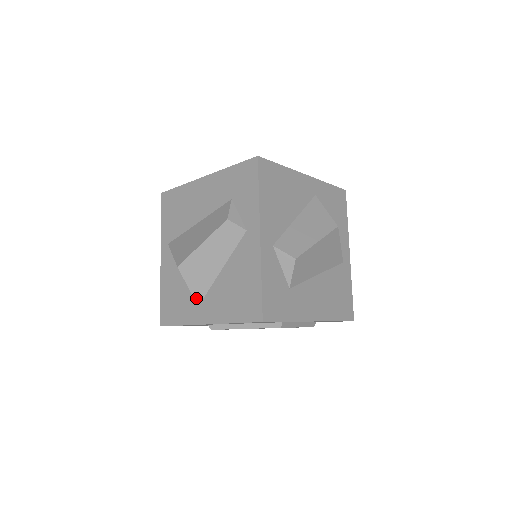
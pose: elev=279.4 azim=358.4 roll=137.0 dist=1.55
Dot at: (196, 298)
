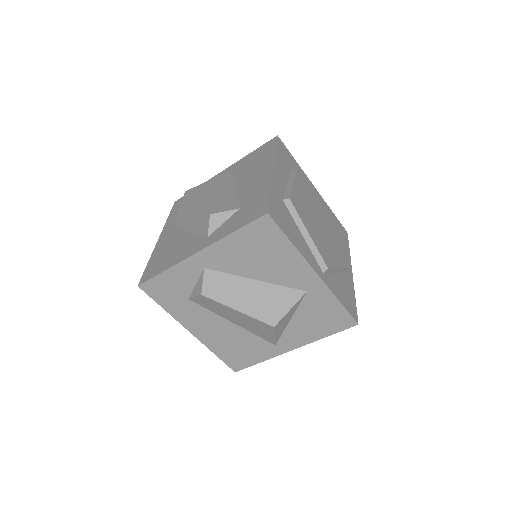
Dot at: (176, 220)
